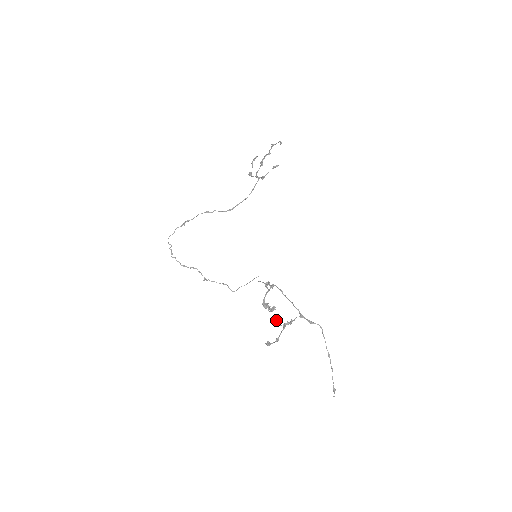
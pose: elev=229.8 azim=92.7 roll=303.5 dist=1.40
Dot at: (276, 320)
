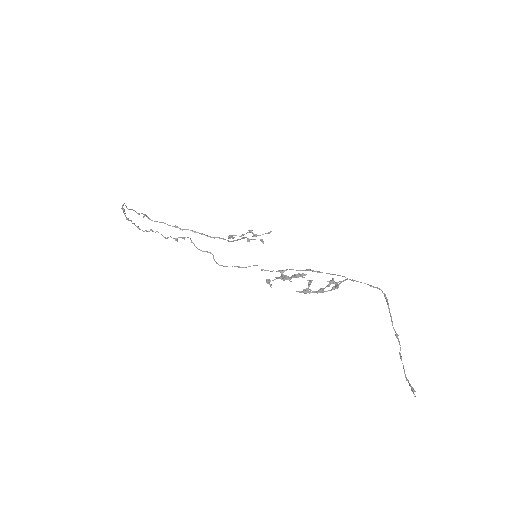
Dot at: (308, 284)
